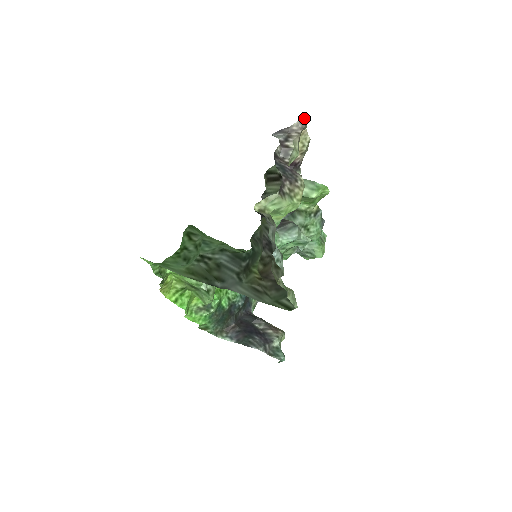
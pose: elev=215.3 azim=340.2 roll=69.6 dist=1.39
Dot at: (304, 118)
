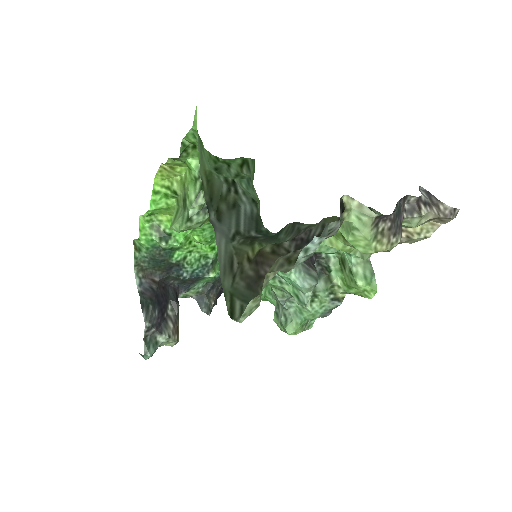
Dot at: (456, 213)
